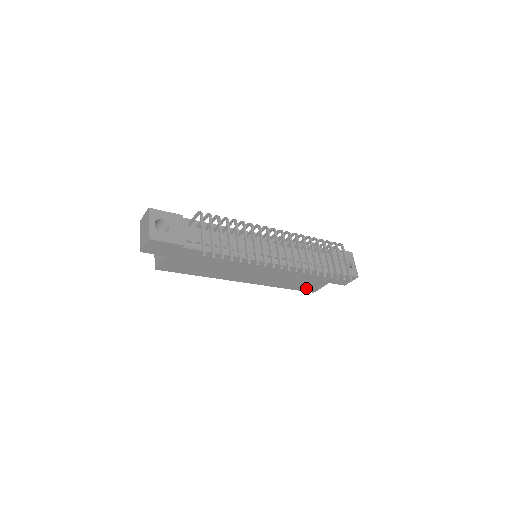
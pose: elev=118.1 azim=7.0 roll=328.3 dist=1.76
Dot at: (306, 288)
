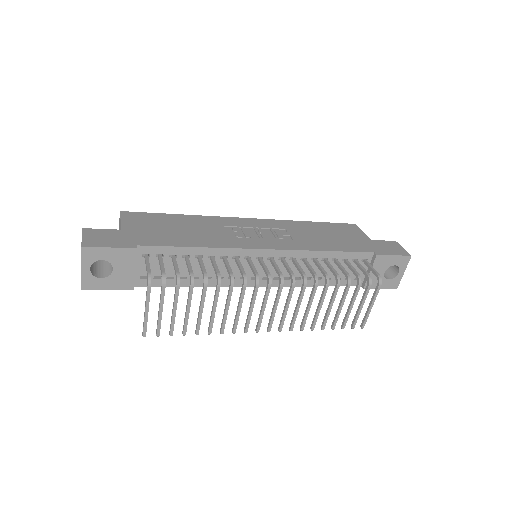
Dot at: occluded
